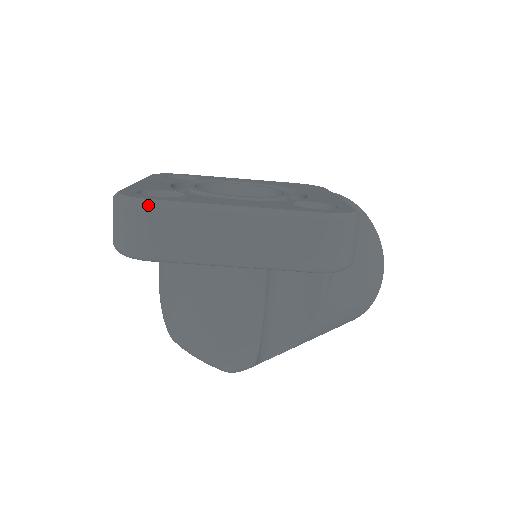
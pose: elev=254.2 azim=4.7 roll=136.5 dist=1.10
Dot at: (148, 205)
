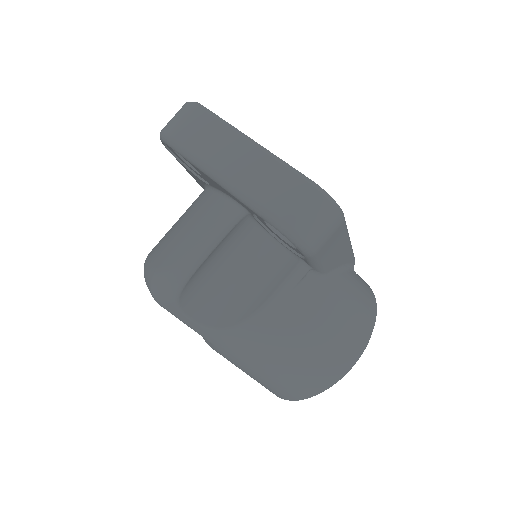
Dot at: (199, 106)
